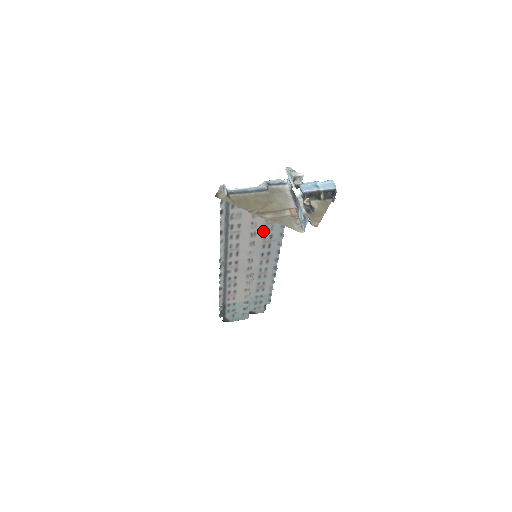
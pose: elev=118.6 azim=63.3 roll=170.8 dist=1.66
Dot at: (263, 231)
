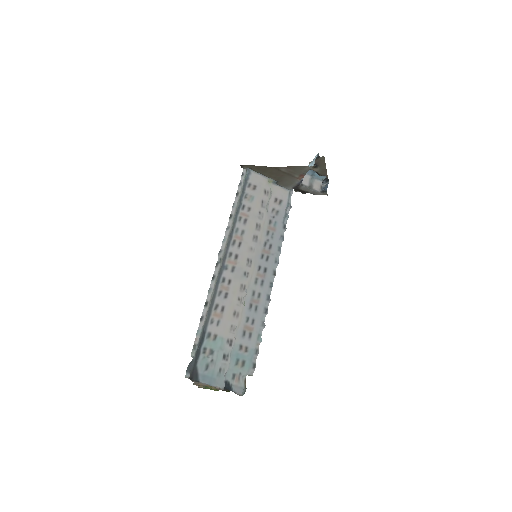
Dot at: (264, 236)
